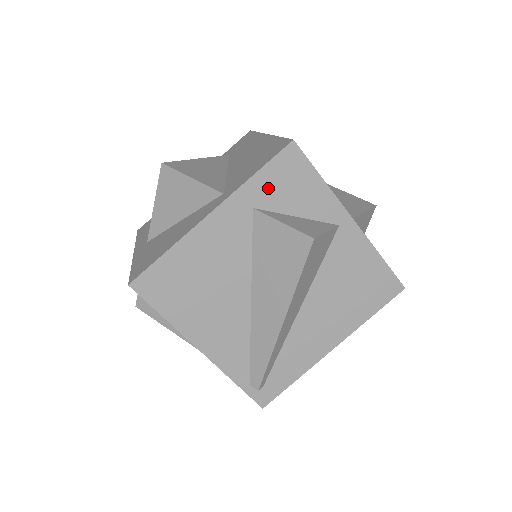
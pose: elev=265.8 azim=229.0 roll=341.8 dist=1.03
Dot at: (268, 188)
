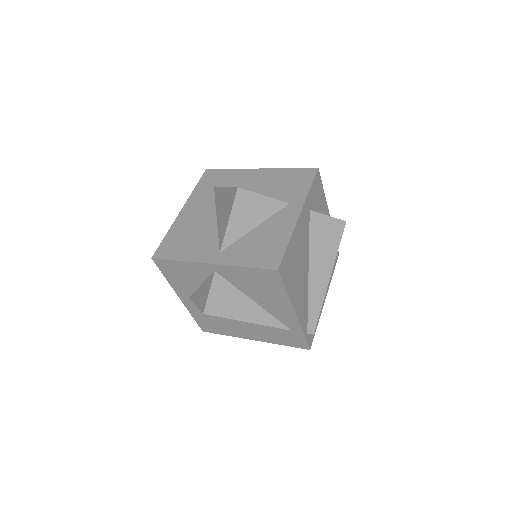
Dot at: (313, 197)
